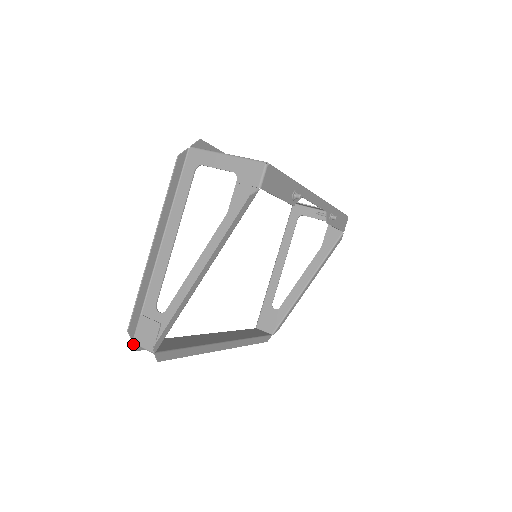
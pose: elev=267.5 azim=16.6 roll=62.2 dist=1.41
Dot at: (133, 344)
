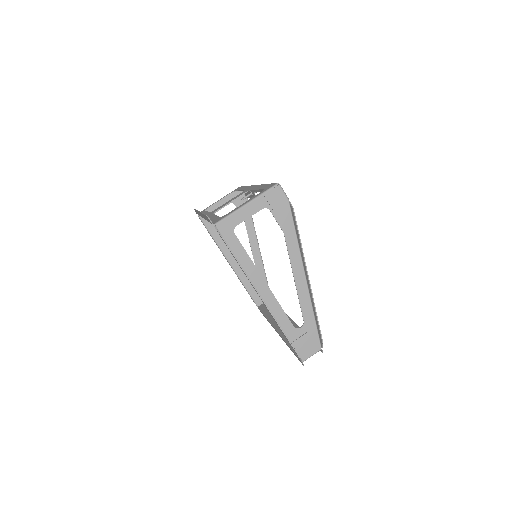
Dot at: occluded
